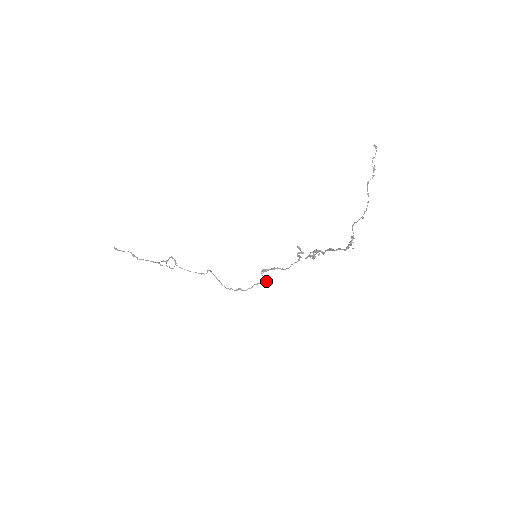
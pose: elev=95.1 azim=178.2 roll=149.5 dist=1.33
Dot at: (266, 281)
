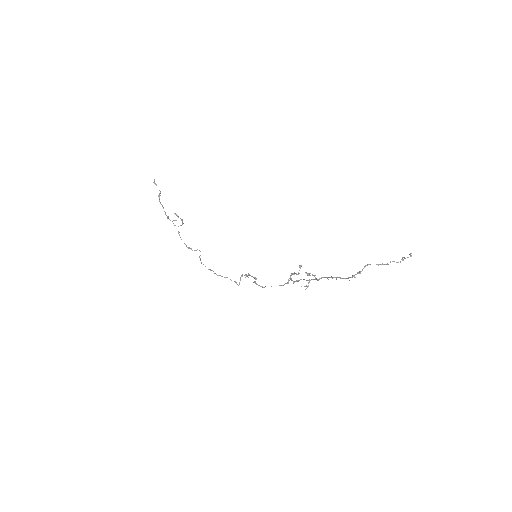
Dot at: occluded
